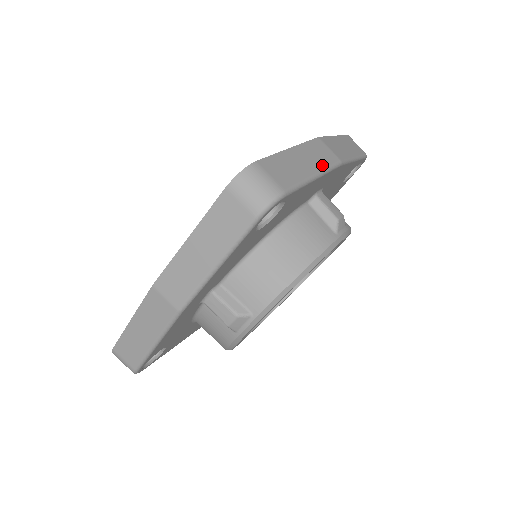
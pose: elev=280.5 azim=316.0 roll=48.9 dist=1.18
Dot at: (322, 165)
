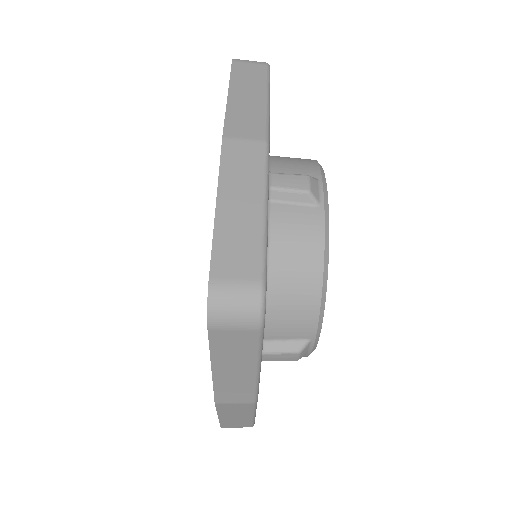
Dot at: (258, 180)
